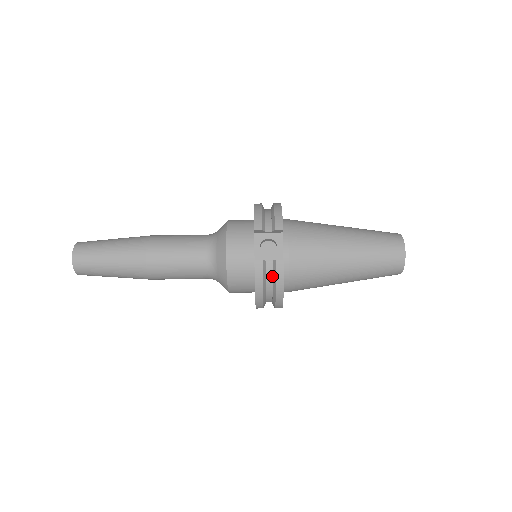
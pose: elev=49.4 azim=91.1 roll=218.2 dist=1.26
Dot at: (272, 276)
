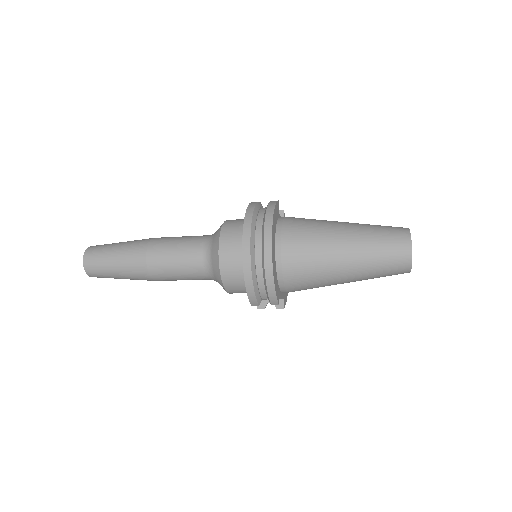
Dot at: occluded
